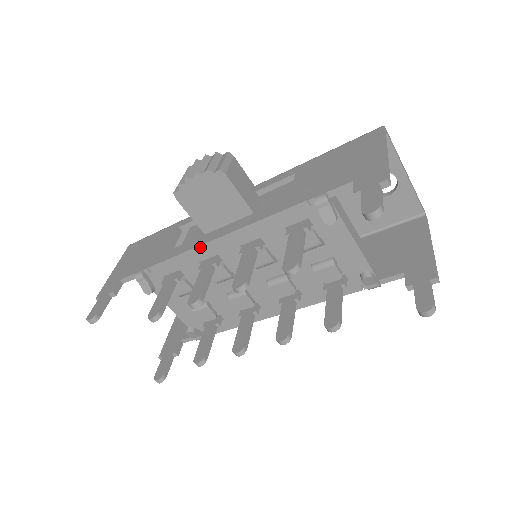
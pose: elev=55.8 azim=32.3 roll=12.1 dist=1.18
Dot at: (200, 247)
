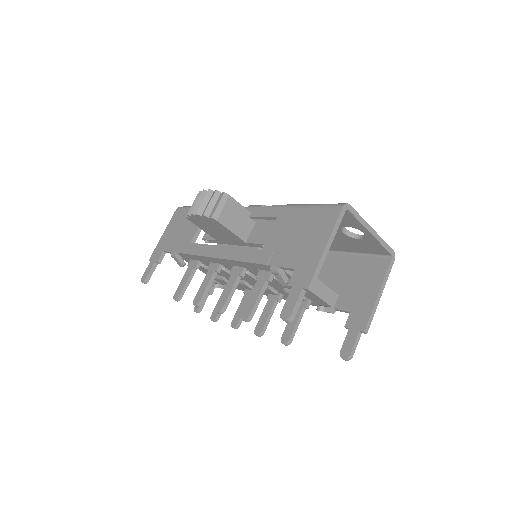
Dot at: (206, 257)
